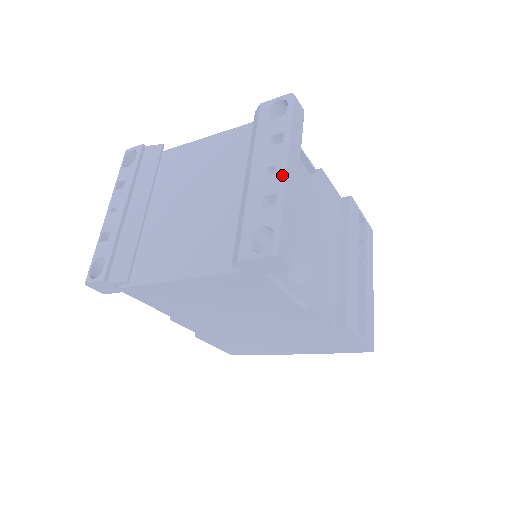
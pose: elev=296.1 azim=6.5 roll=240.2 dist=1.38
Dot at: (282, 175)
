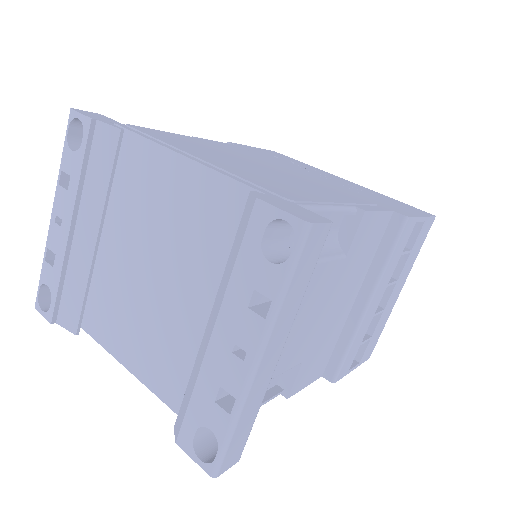
Dot at: (249, 376)
